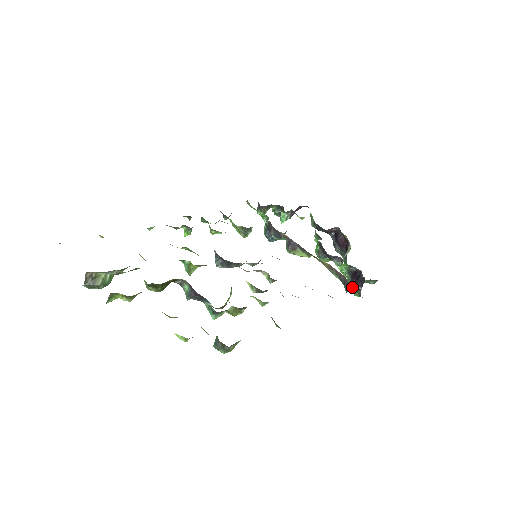
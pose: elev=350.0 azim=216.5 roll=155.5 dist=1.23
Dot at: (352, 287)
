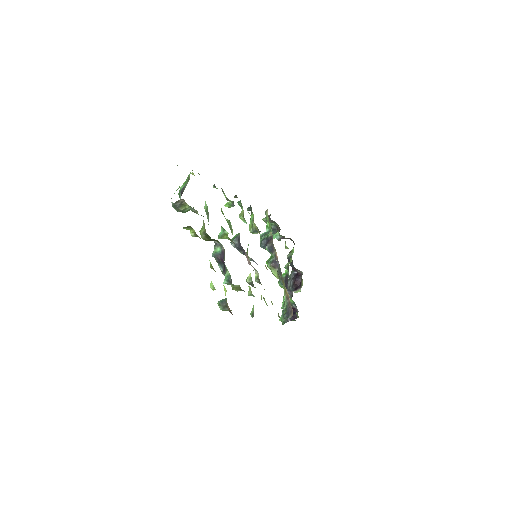
Dot at: (283, 314)
